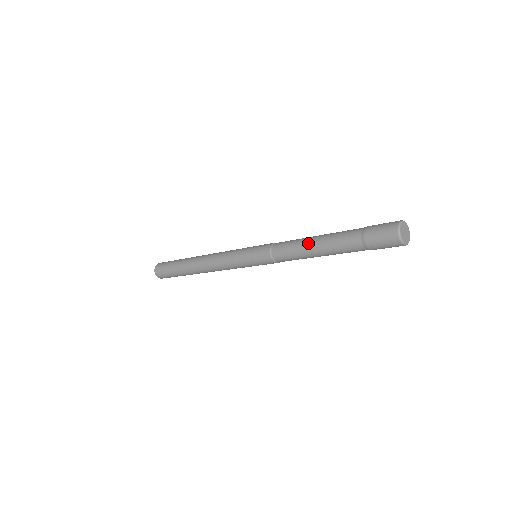
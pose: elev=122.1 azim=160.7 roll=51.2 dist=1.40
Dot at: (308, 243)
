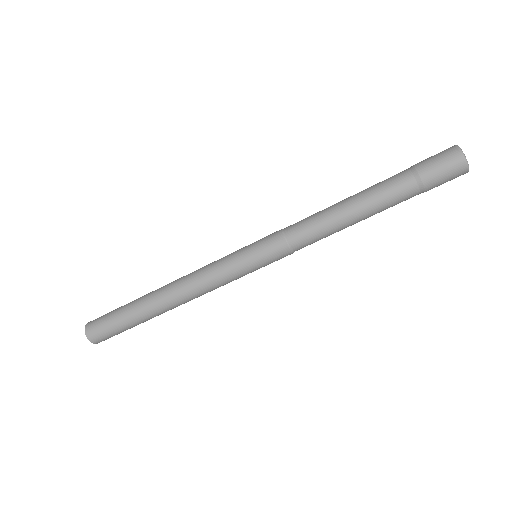
Dot at: (346, 222)
